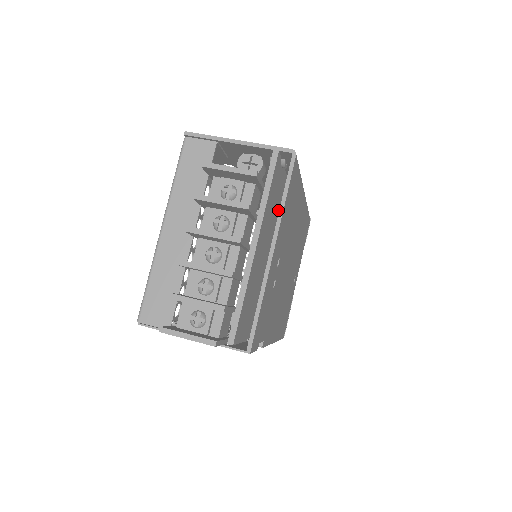
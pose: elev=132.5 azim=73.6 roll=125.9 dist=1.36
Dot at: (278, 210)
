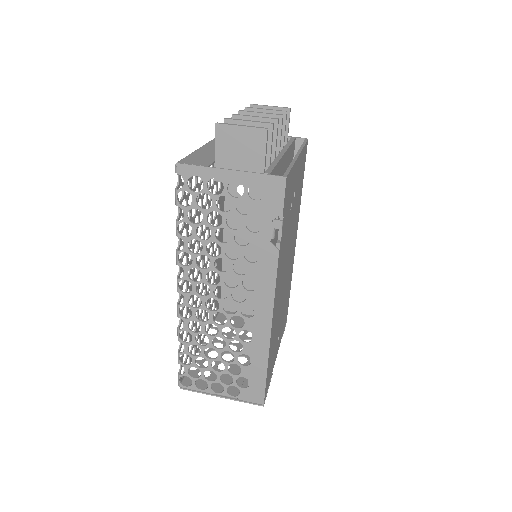
Dot at: occluded
